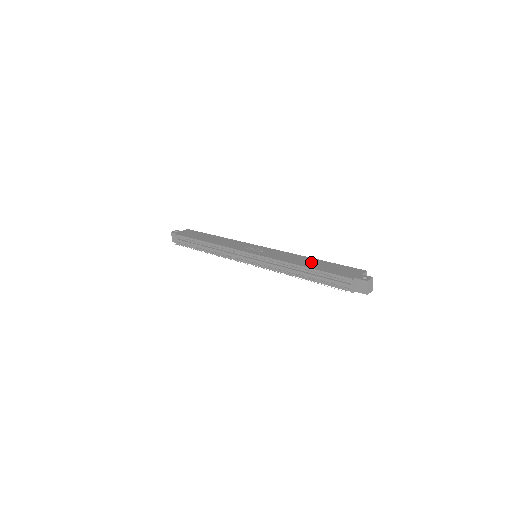
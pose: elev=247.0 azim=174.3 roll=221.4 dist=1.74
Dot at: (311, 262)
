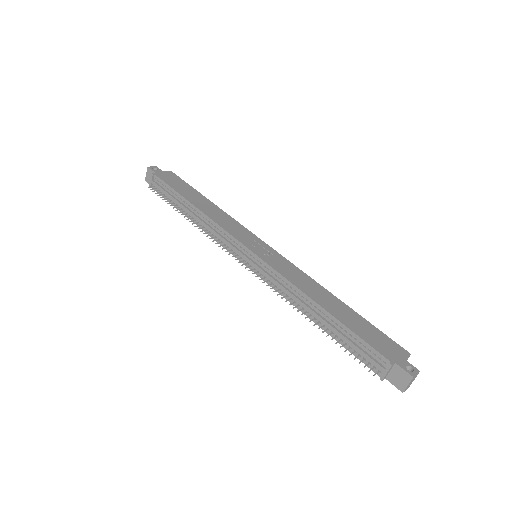
Dot at: (334, 304)
